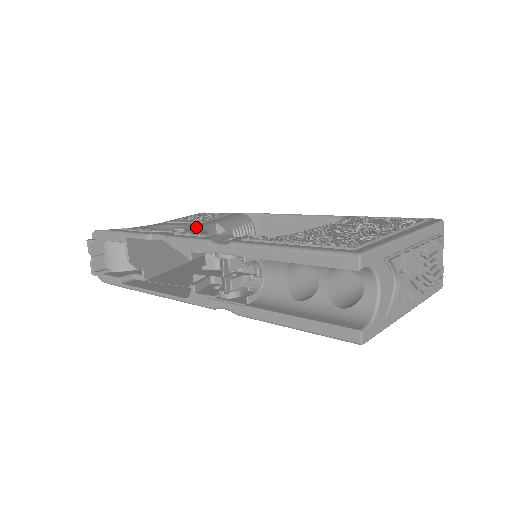
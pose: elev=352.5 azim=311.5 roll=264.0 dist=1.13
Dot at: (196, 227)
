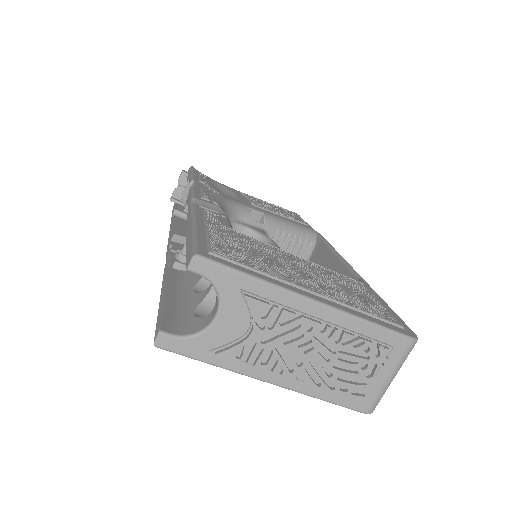
Dot at: (235, 201)
